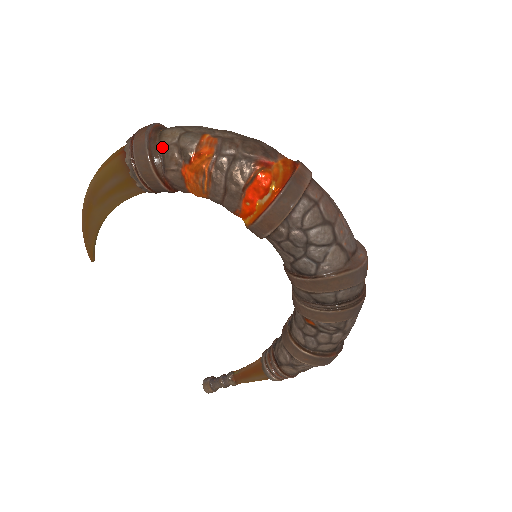
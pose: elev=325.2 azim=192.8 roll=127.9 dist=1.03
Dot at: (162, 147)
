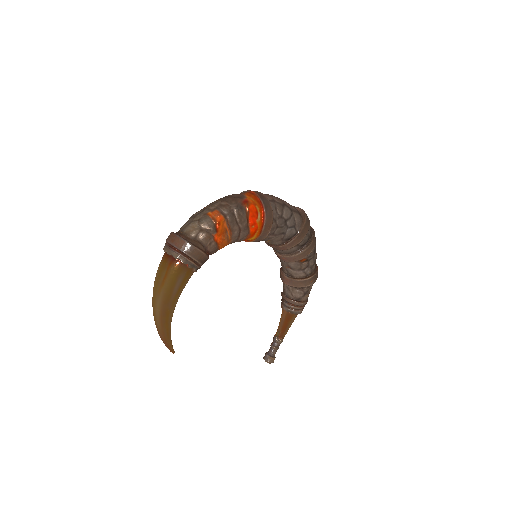
Dot at: (195, 238)
